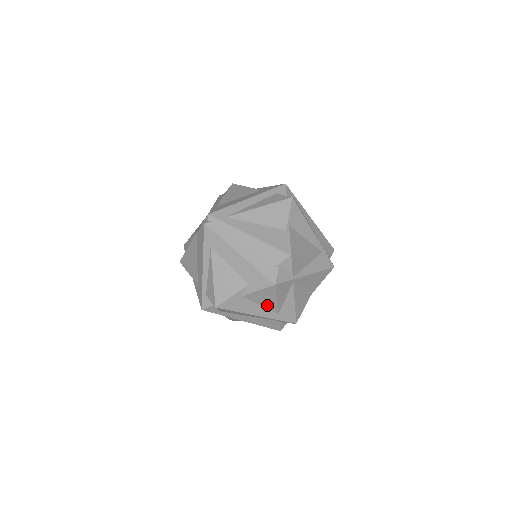
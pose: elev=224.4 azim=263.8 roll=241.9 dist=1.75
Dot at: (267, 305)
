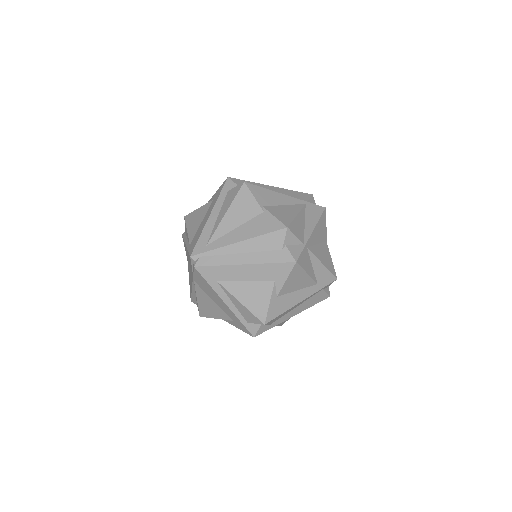
Dot at: (303, 285)
